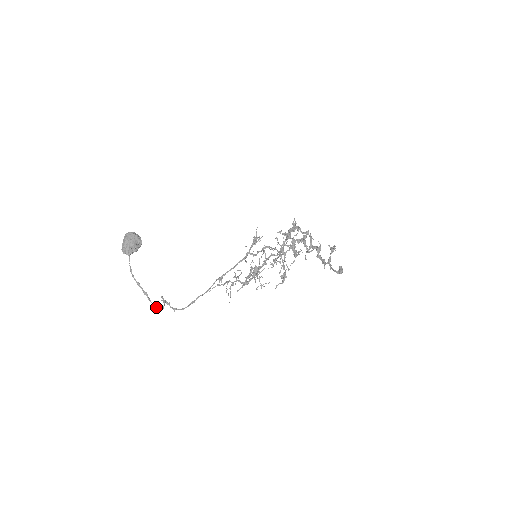
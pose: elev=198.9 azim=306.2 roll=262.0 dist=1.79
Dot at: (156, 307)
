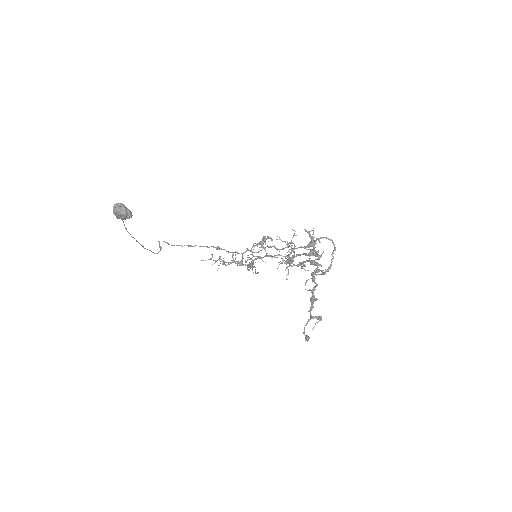
Dot at: (152, 252)
